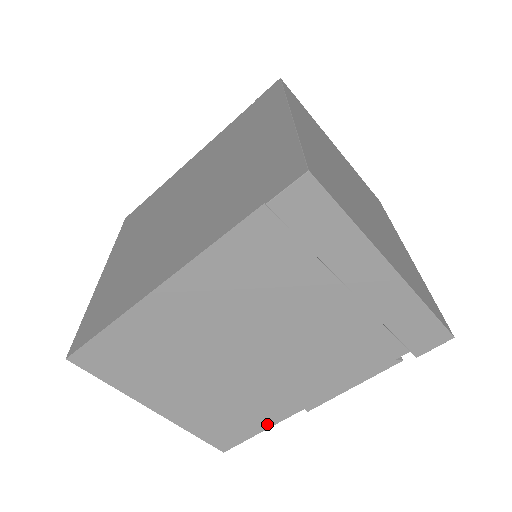
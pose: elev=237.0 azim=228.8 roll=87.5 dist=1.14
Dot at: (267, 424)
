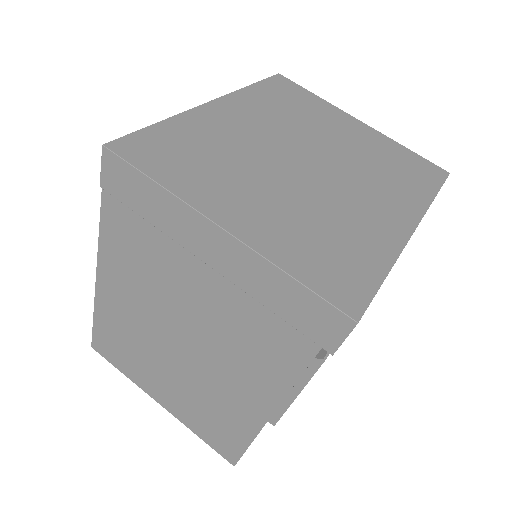
Dot at: (248, 436)
